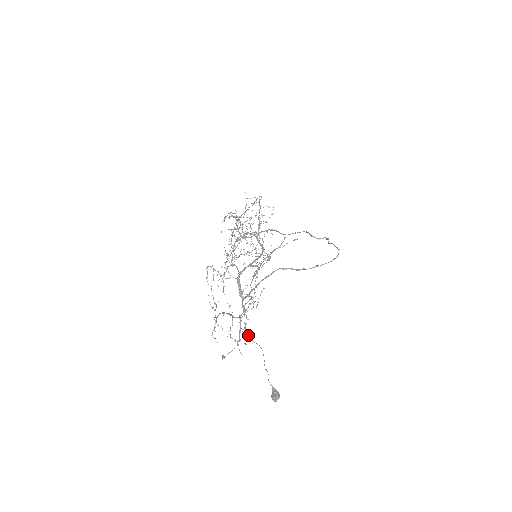
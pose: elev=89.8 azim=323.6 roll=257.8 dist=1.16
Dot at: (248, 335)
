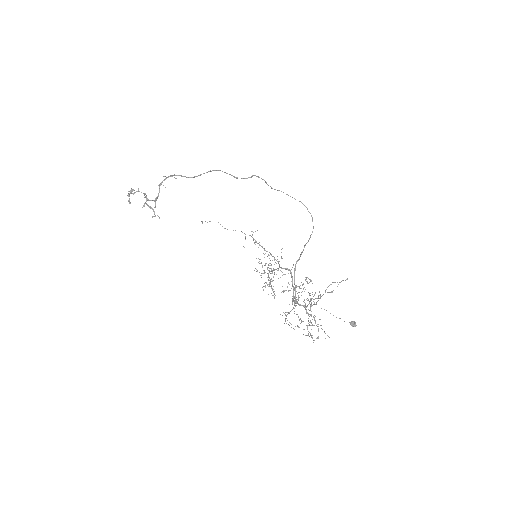
Dot at: occluded
